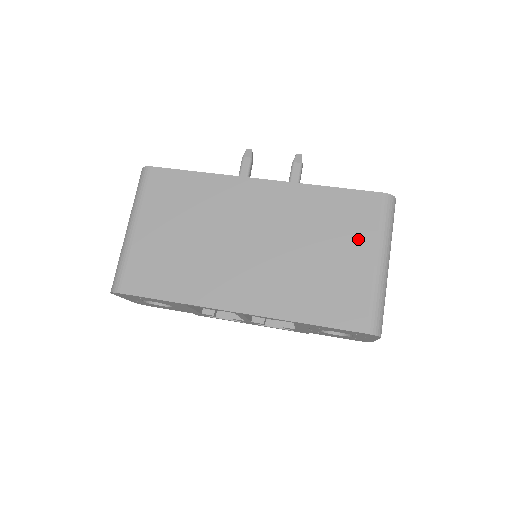
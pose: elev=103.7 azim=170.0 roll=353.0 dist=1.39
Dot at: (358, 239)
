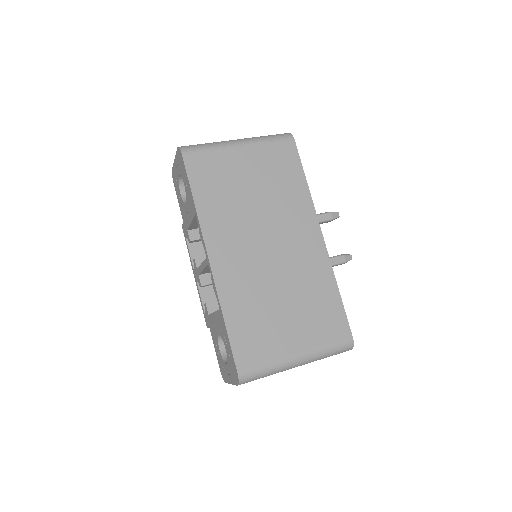
Dot at: (309, 333)
